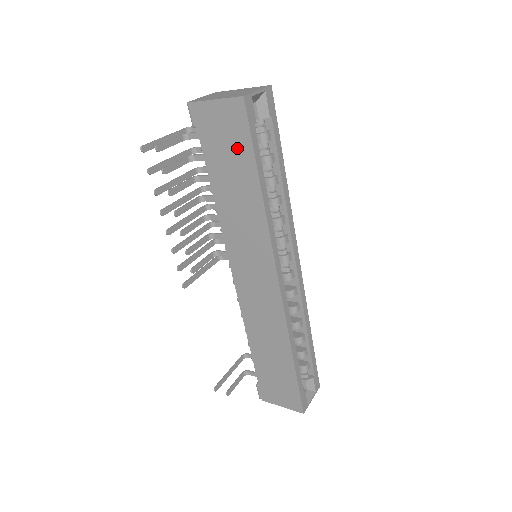
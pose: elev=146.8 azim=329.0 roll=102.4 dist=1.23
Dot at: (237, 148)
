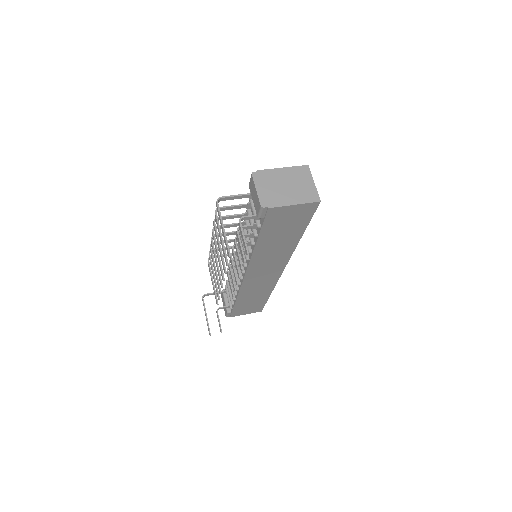
Dot at: (296, 224)
